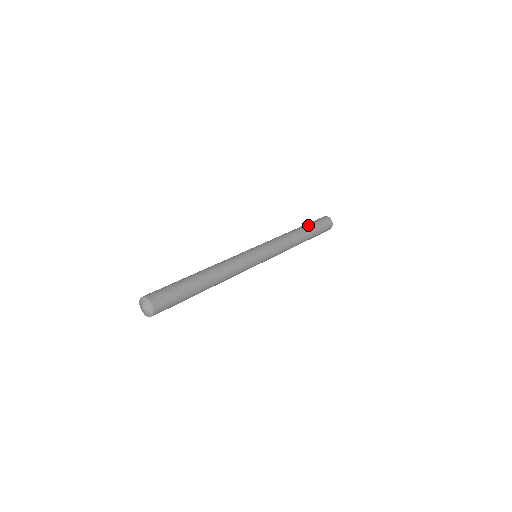
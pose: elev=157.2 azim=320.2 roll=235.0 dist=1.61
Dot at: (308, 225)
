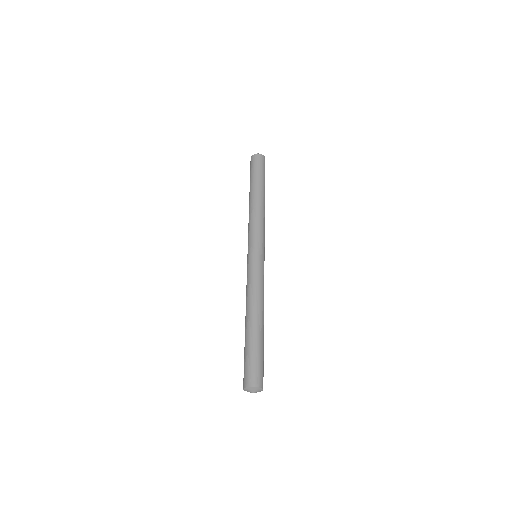
Dot at: (264, 184)
